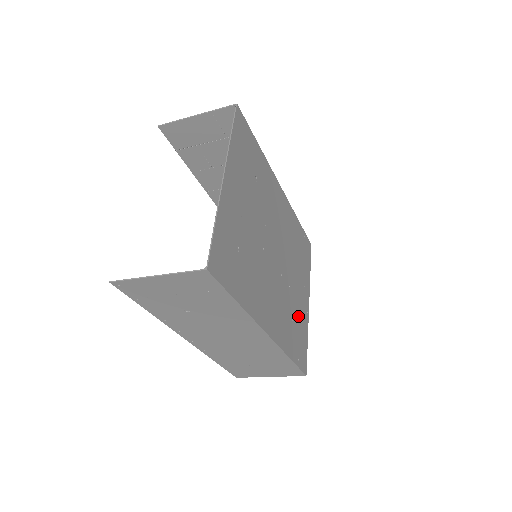
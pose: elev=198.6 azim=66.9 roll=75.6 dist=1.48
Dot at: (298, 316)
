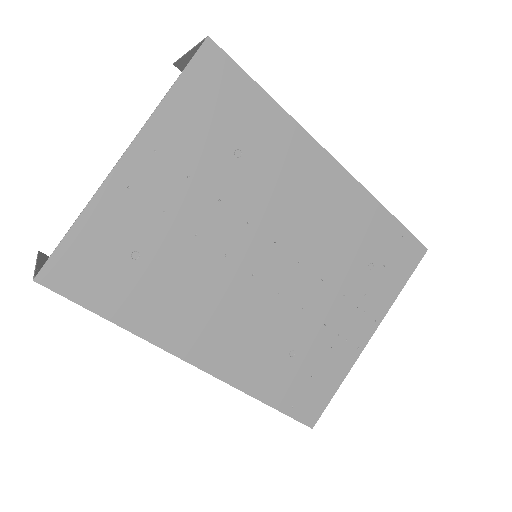
Dot at: (319, 350)
